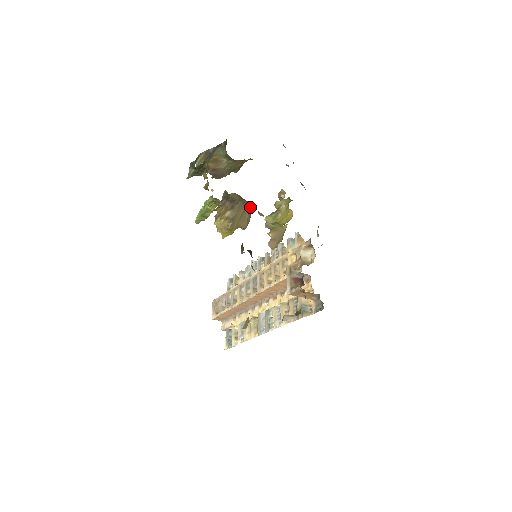
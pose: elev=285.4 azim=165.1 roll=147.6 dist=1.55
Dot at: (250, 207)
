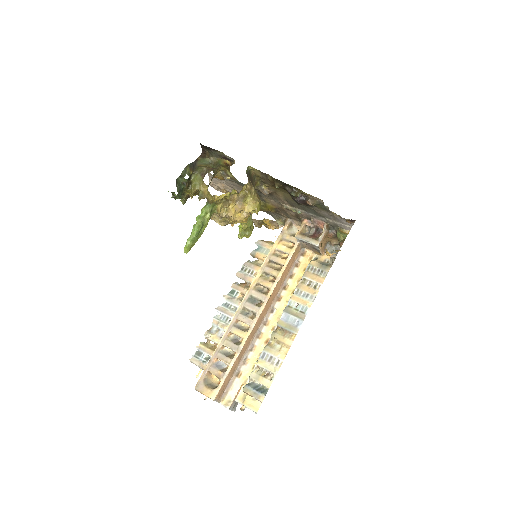
Dot at: occluded
